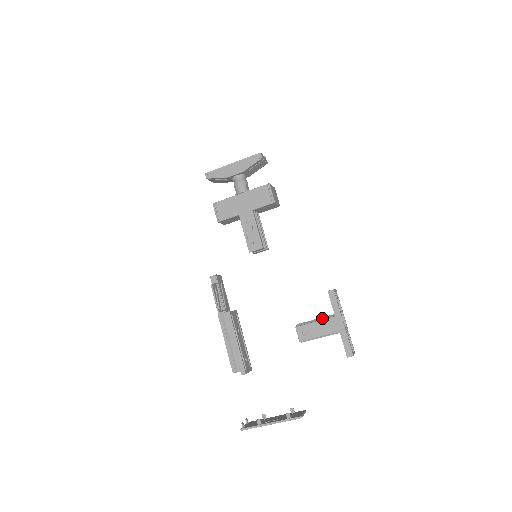
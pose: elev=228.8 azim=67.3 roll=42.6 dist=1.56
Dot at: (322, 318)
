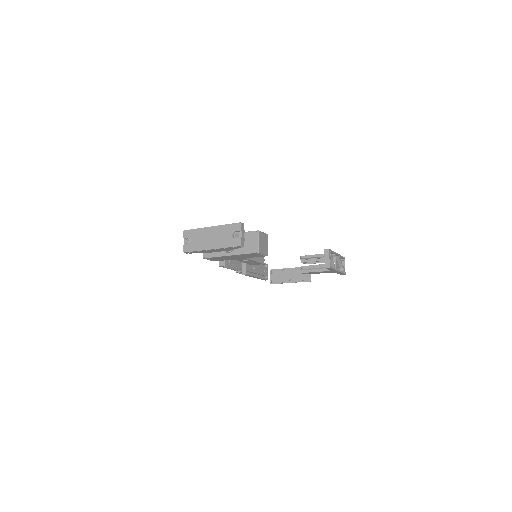
Dot at: (321, 268)
